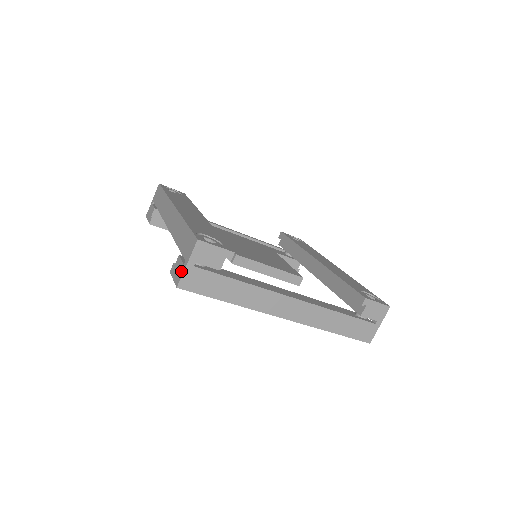
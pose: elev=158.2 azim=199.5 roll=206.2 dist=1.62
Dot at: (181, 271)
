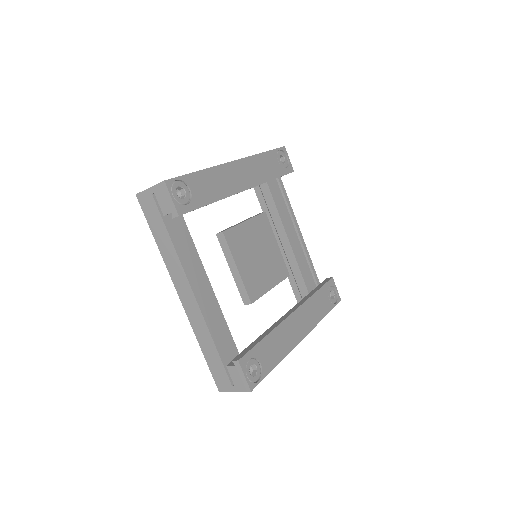
Dot at: occluded
